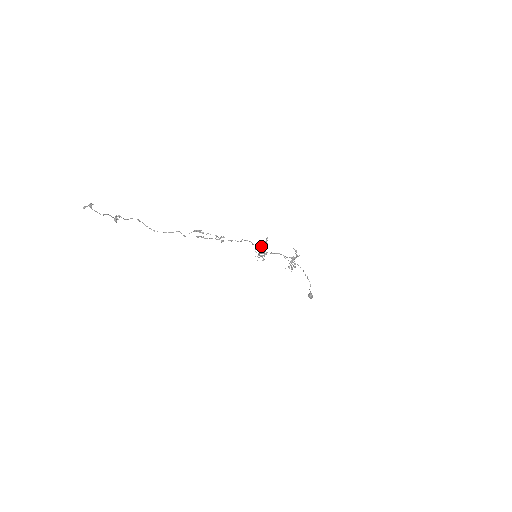
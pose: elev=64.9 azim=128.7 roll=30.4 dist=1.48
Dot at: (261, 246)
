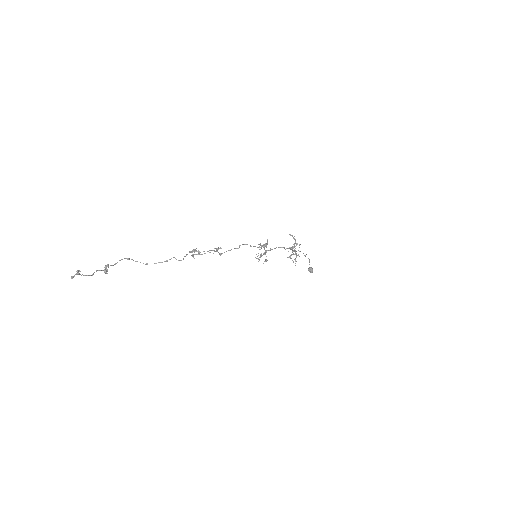
Dot at: occluded
